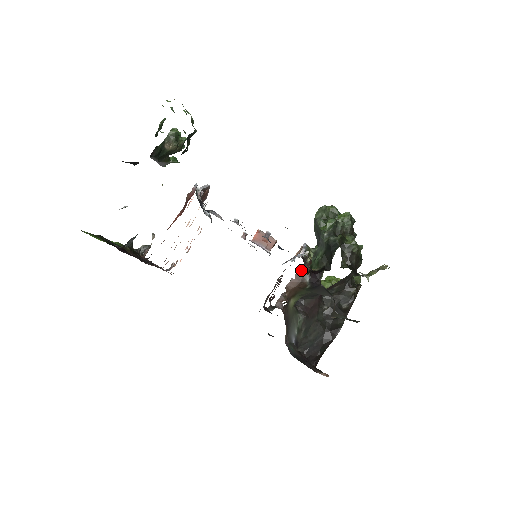
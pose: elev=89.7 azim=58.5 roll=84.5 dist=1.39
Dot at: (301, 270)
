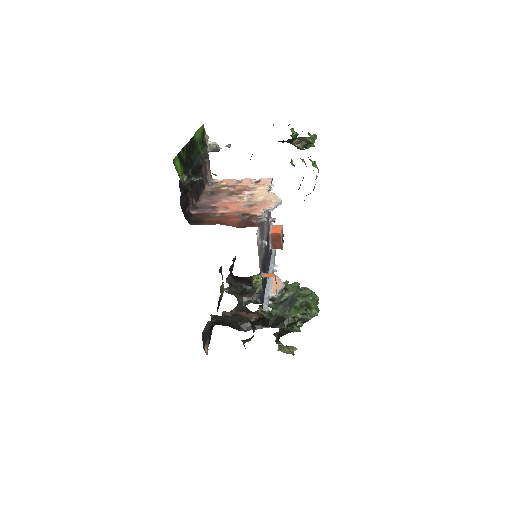
Dot at: (255, 315)
